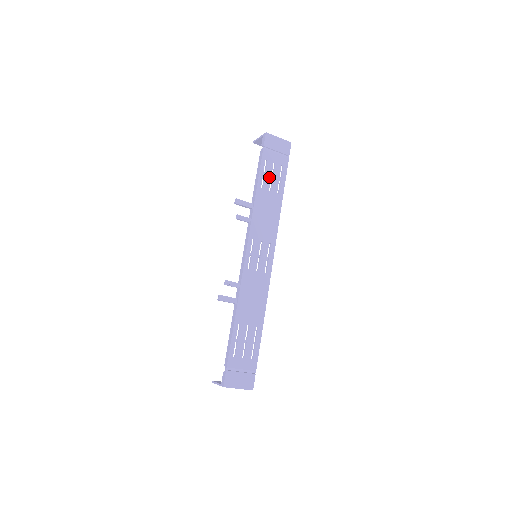
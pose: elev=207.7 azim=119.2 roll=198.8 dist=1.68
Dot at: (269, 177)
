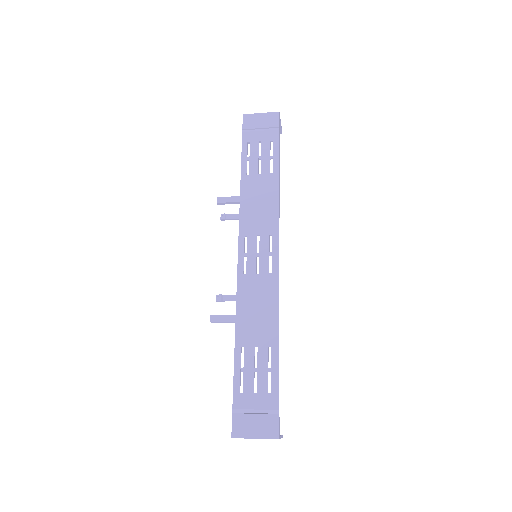
Dot at: (255, 160)
